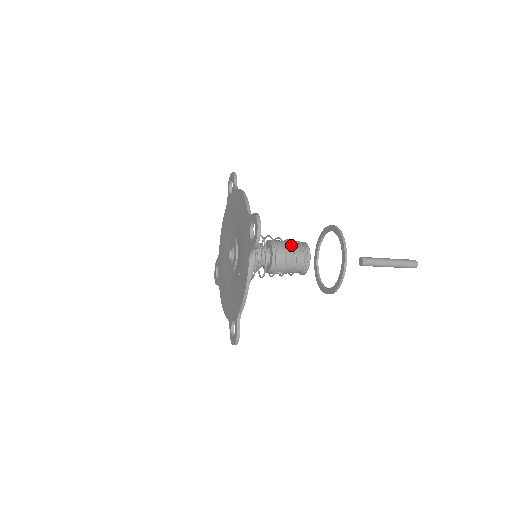
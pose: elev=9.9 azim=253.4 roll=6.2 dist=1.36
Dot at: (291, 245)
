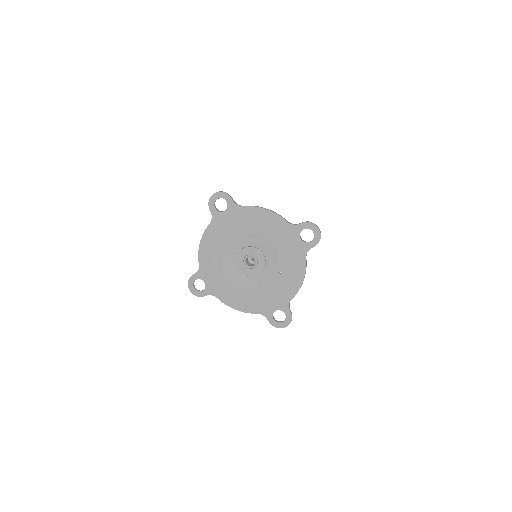
Dot at: occluded
